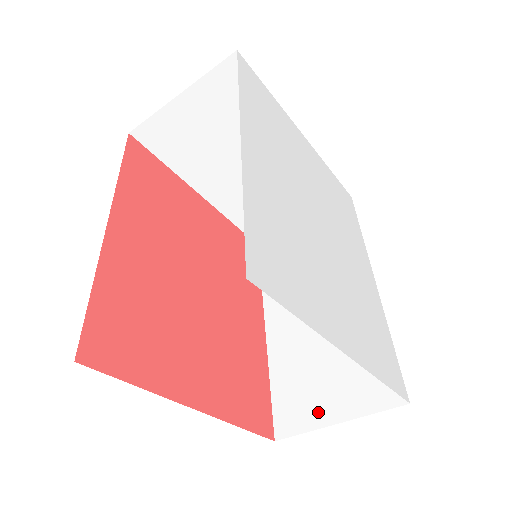
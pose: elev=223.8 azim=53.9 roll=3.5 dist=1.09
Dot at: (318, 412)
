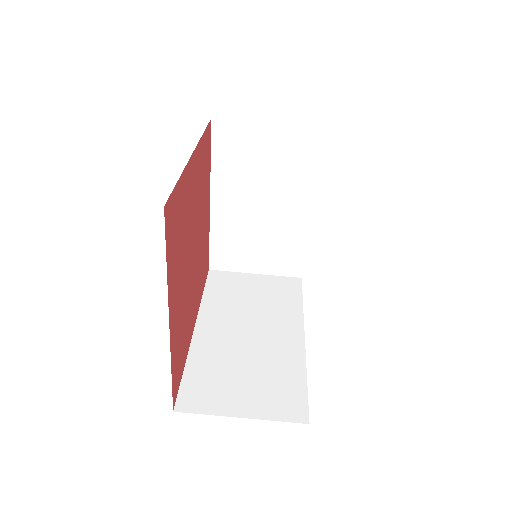
Dot at: (226, 404)
